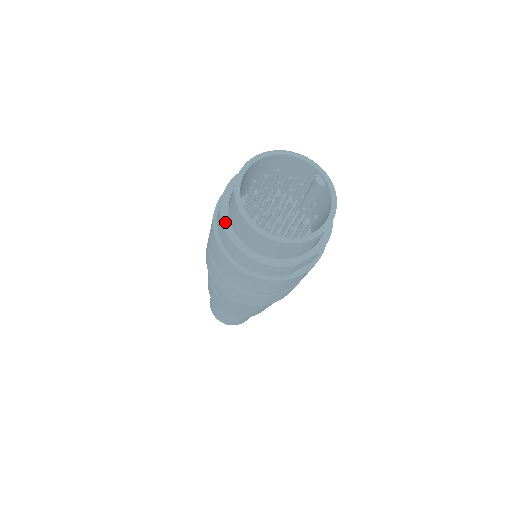
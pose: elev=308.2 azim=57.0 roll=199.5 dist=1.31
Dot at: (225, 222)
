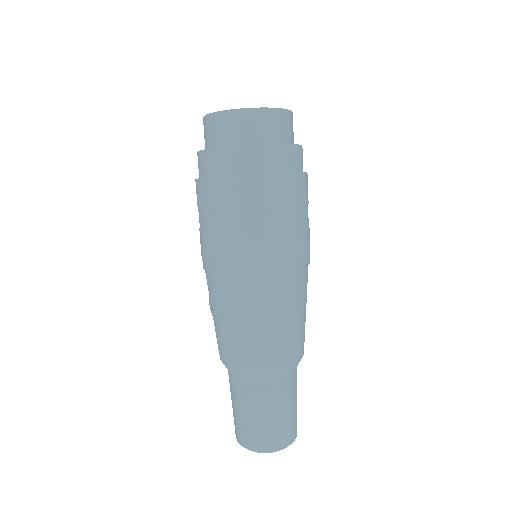
Dot at: occluded
